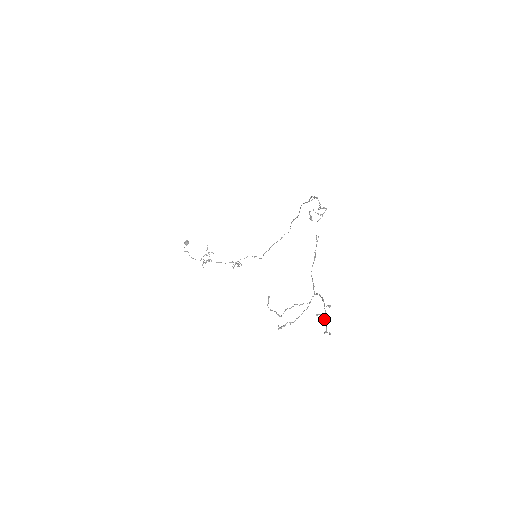
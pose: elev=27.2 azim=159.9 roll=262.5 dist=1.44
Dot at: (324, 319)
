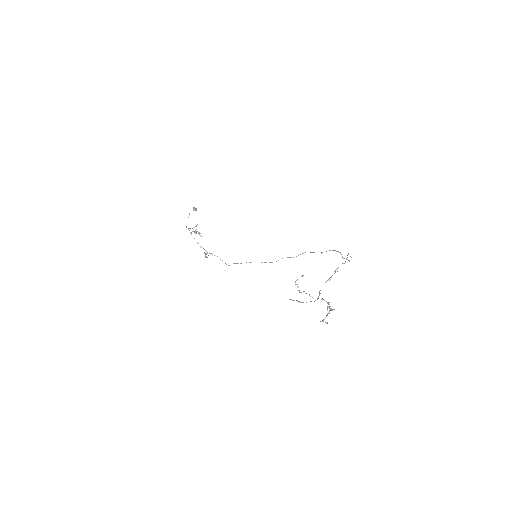
Dot at: (327, 313)
